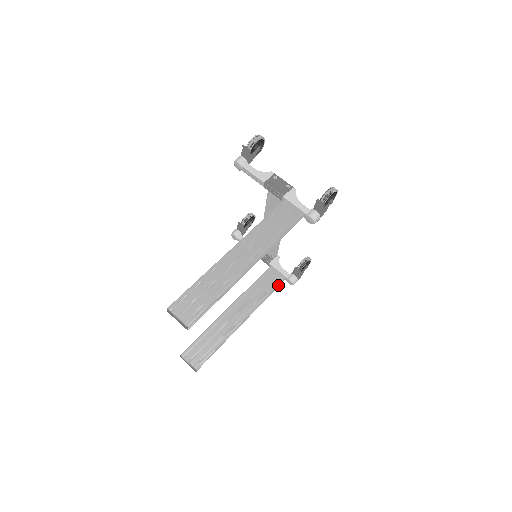
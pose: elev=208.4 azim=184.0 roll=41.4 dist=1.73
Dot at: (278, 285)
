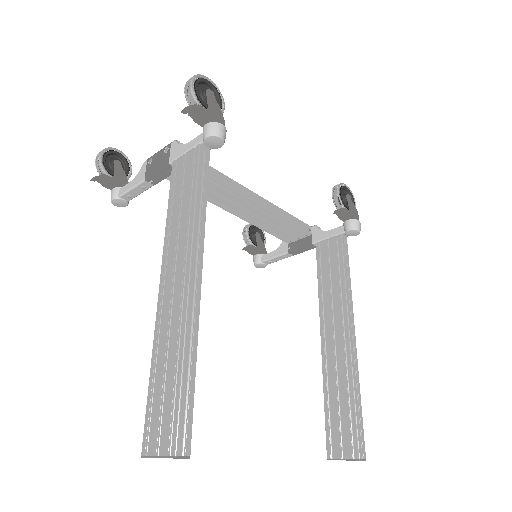
Dot at: (345, 252)
